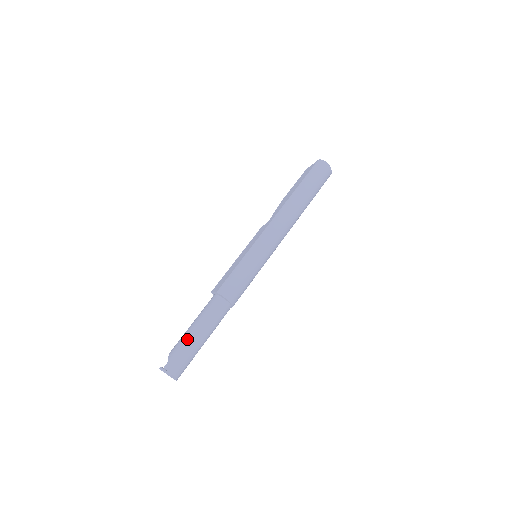
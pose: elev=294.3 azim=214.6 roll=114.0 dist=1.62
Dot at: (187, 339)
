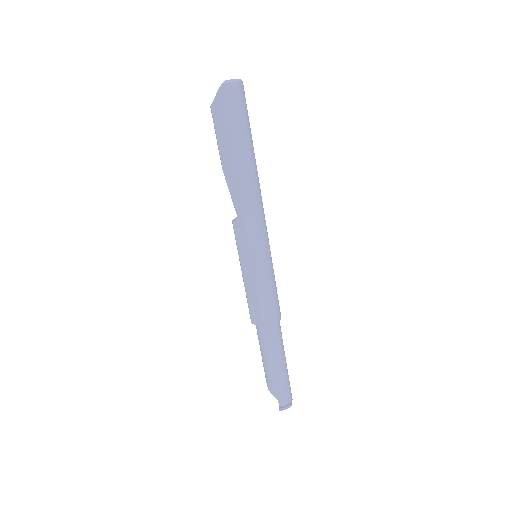
Dot at: (276, 376)
